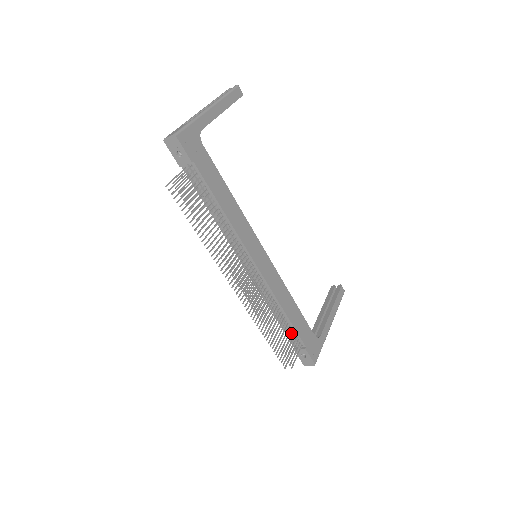
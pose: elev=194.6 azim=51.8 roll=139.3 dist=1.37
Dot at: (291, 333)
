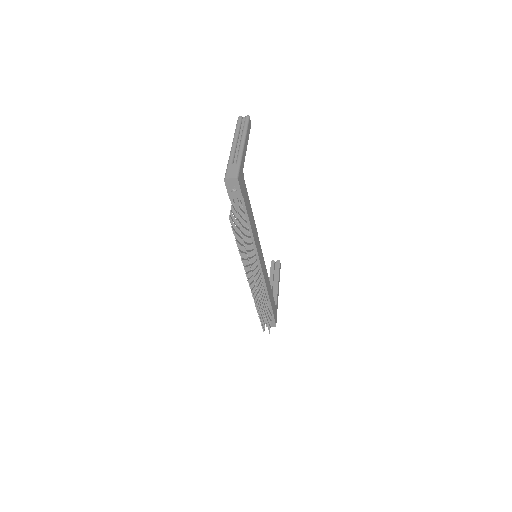
Dot at: occluded
